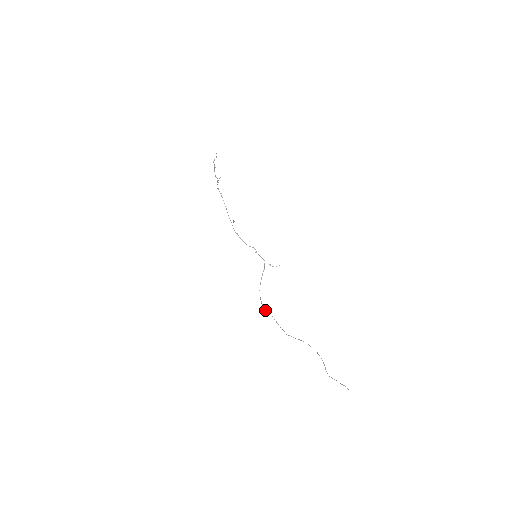
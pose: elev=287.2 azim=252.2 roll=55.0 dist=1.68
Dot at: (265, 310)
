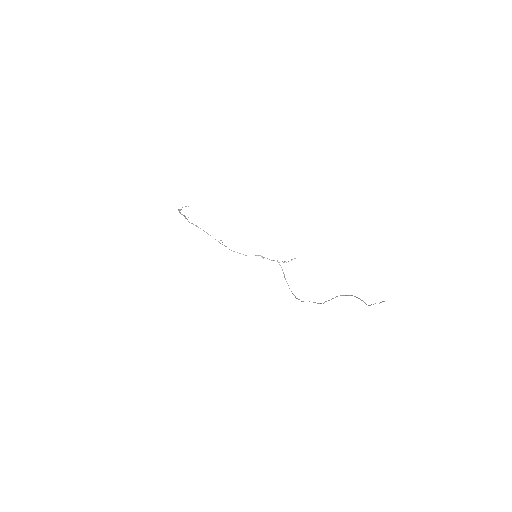
Dot at: (301, 301)
